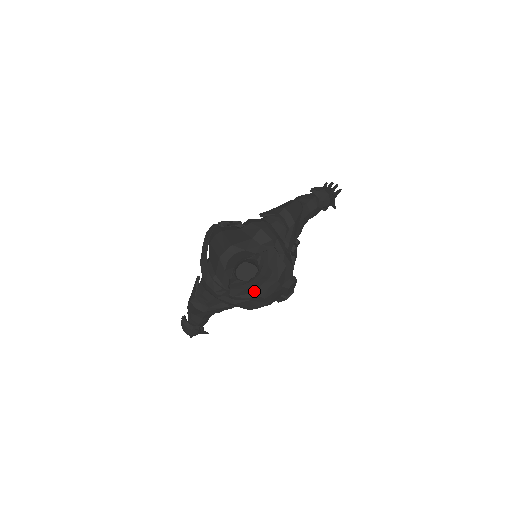
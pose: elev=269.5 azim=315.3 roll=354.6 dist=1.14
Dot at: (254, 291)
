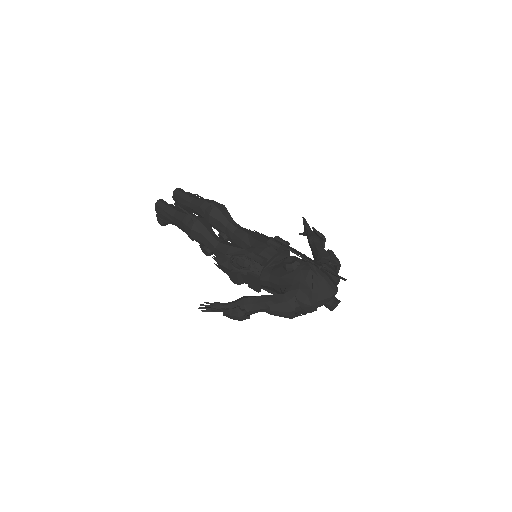
Dot at: occluded
